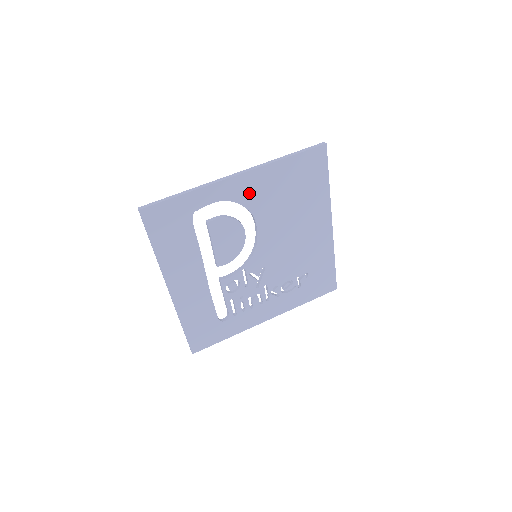
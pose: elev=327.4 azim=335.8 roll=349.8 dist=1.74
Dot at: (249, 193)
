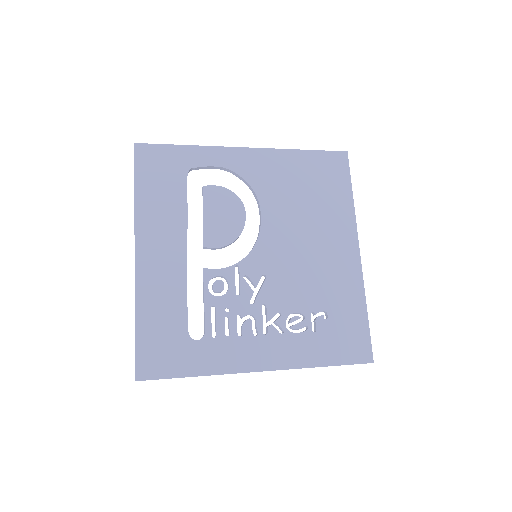
Dot at: (256, 171)
